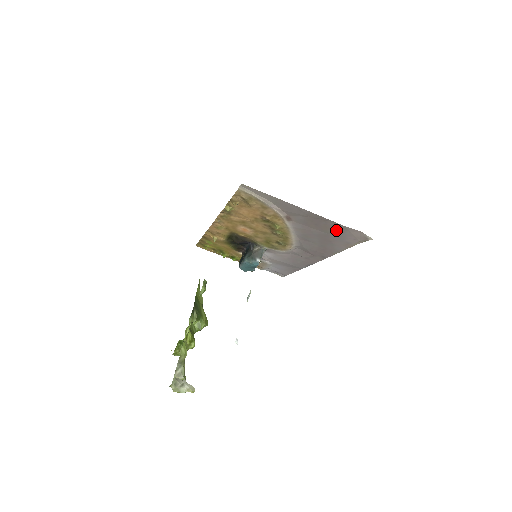
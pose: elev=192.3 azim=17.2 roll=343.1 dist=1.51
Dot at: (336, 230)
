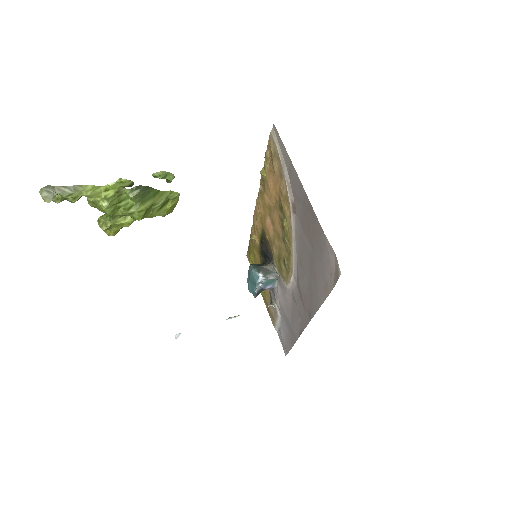
Dot at: (320, 244)
